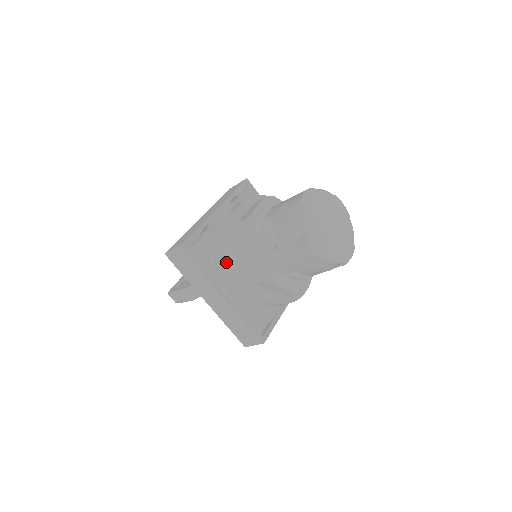
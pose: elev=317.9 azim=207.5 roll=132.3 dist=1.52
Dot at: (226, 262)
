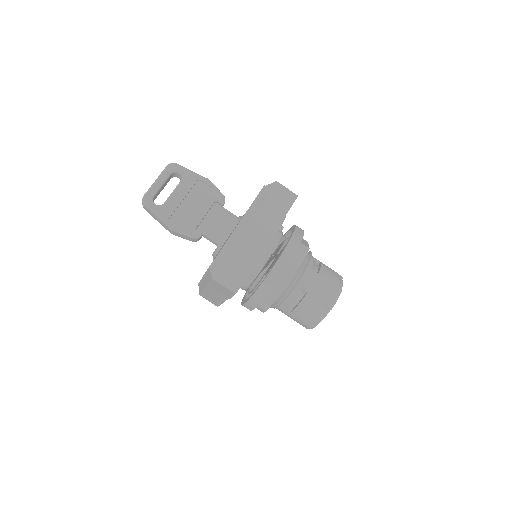
Dot at: (251, 297)
